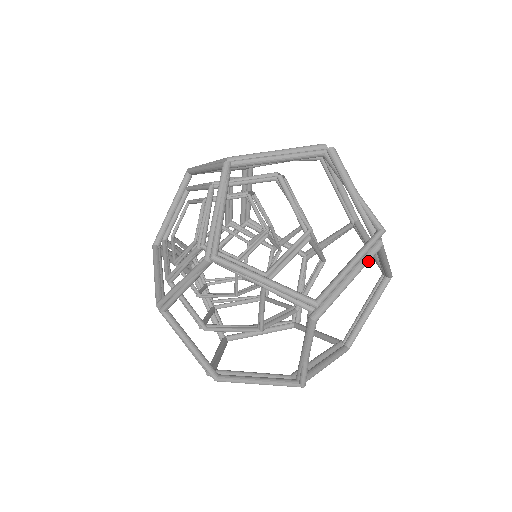
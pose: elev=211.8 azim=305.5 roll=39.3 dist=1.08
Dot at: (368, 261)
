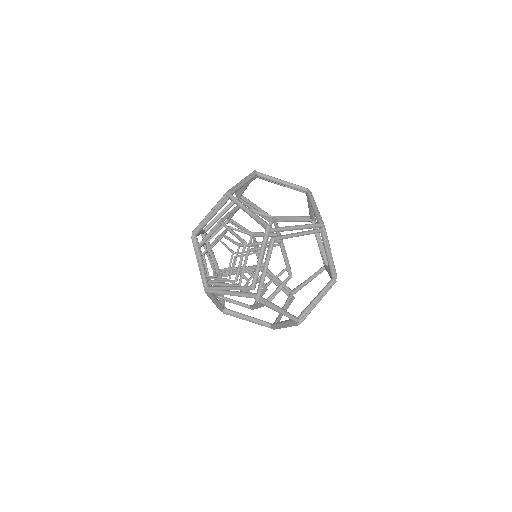
Dot at: (250, 176)
